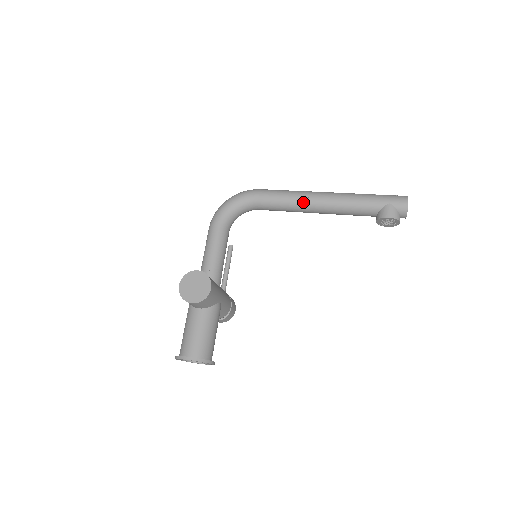
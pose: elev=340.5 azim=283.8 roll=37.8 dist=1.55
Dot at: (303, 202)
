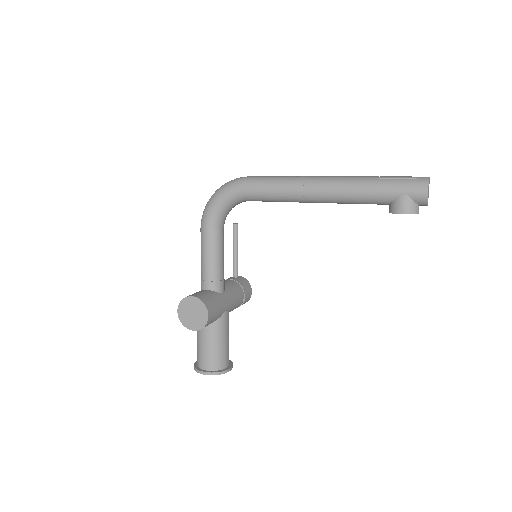
Dot at: (297, 196)
